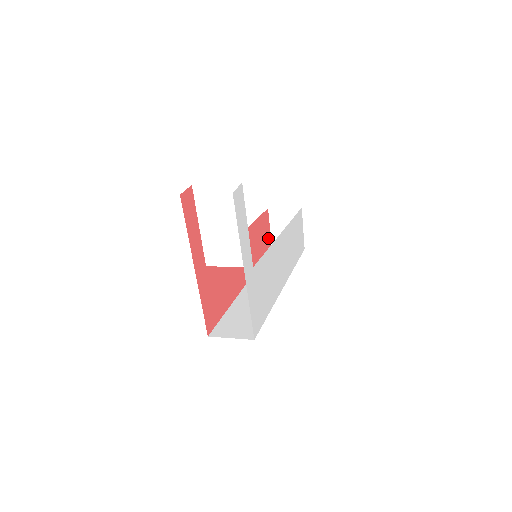
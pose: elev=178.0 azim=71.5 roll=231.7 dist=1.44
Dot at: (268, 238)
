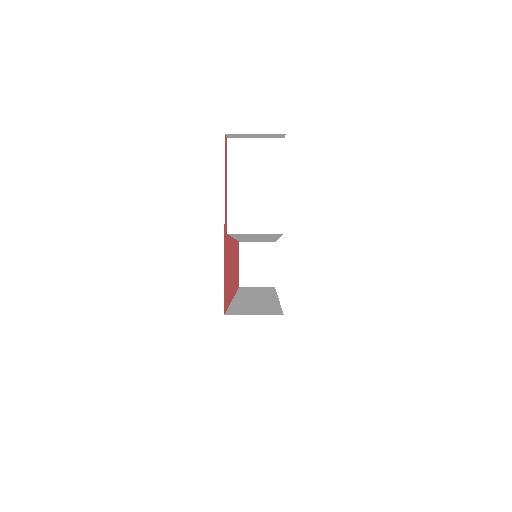
Dot at: (238, 272)
